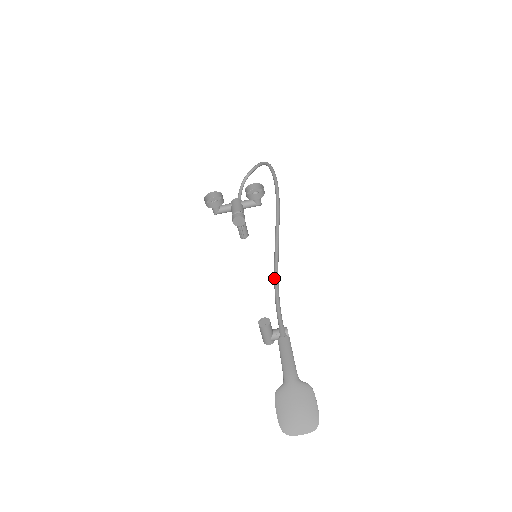
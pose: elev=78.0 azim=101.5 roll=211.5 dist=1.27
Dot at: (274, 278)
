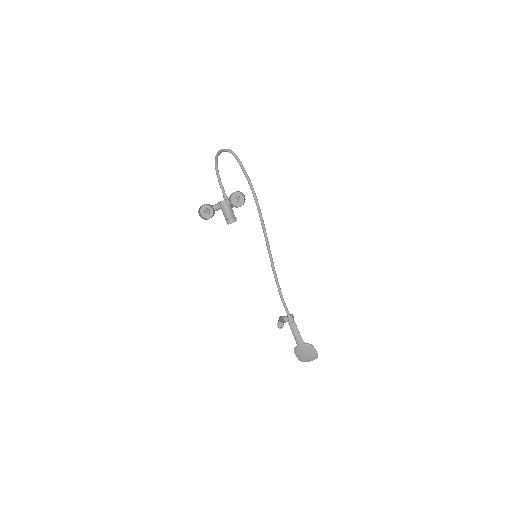
Dot at: (275, 281)
